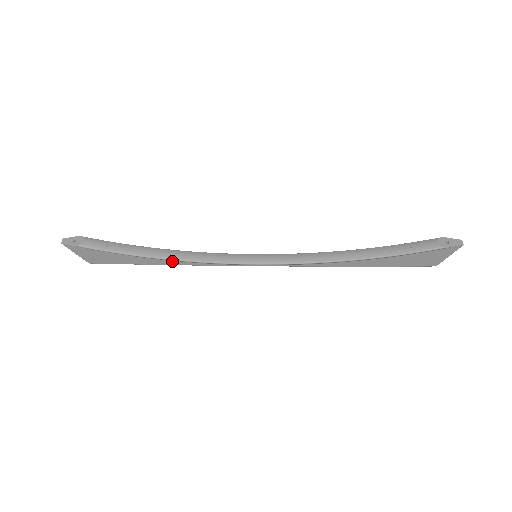
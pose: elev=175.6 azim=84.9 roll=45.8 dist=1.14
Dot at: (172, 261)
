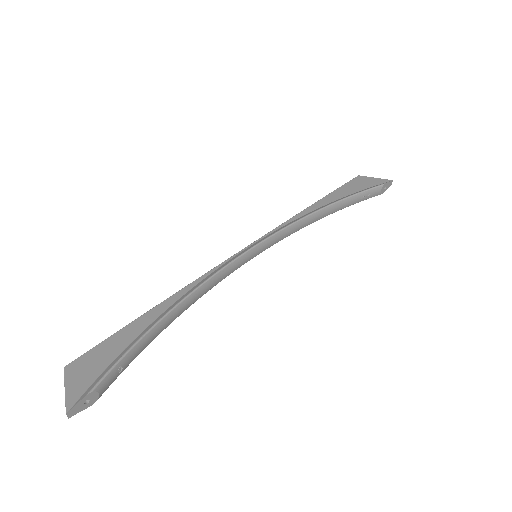
Dot at: occluded
